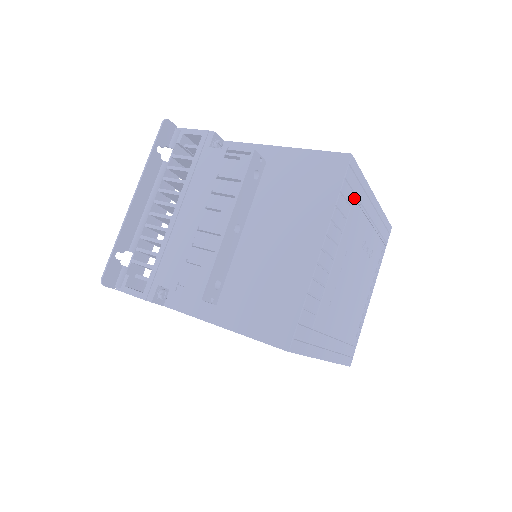
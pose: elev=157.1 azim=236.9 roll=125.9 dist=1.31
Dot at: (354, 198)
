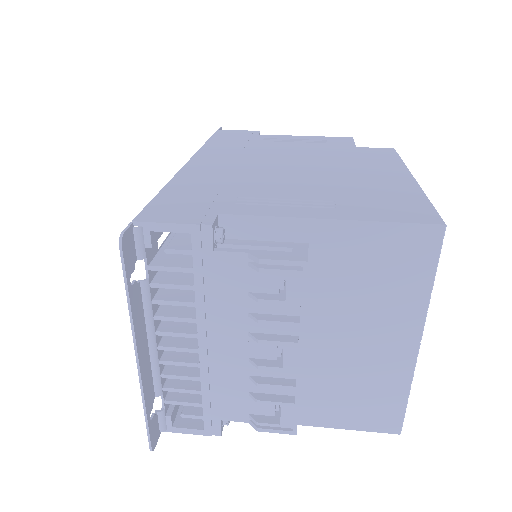
Dot at: occluded
